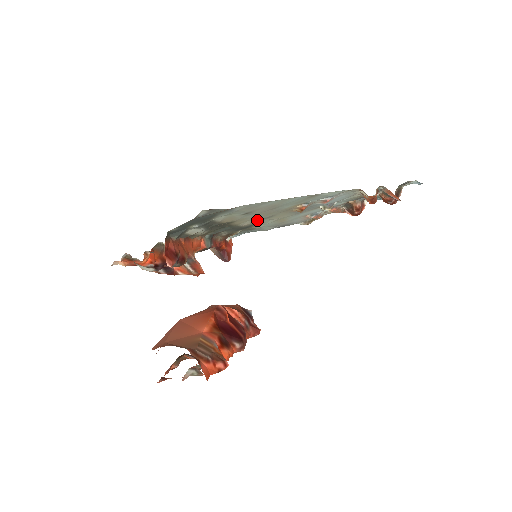
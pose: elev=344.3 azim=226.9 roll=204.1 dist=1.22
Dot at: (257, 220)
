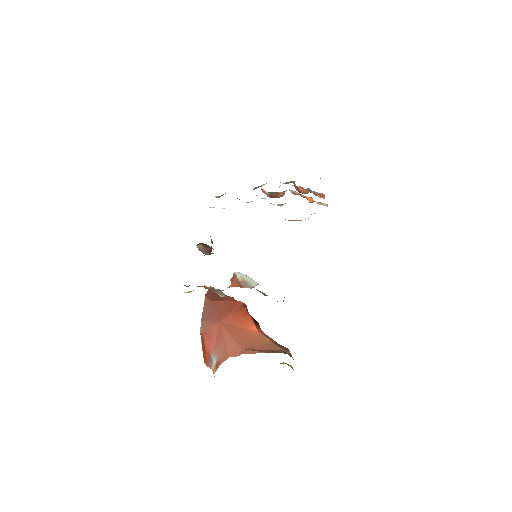
Dot at: occluded
